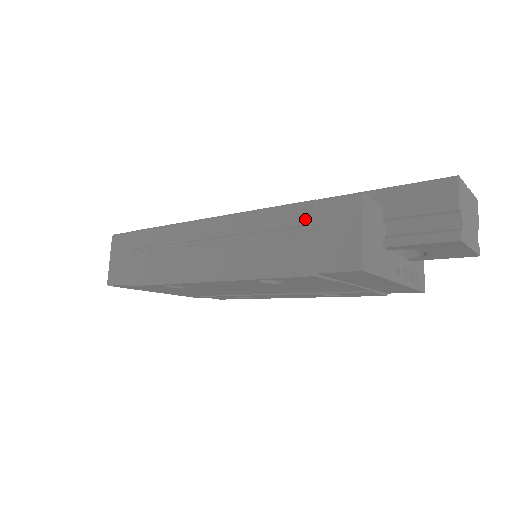
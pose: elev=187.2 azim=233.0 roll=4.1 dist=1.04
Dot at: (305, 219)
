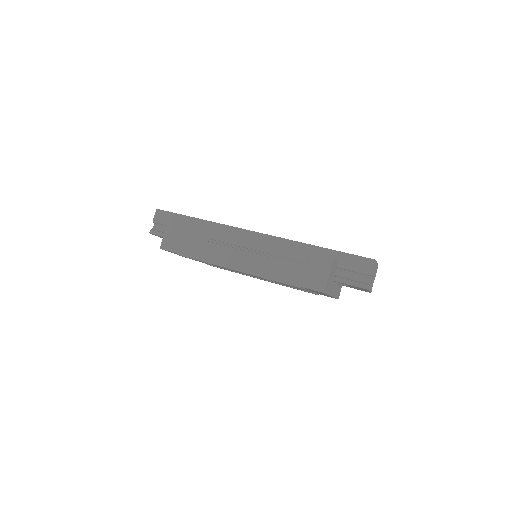
Dot at: (303, 259)
